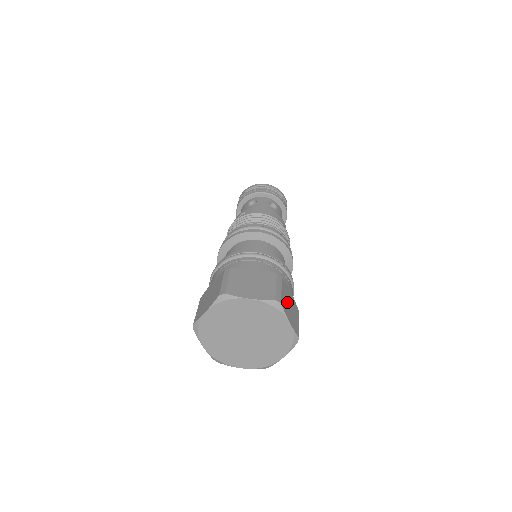
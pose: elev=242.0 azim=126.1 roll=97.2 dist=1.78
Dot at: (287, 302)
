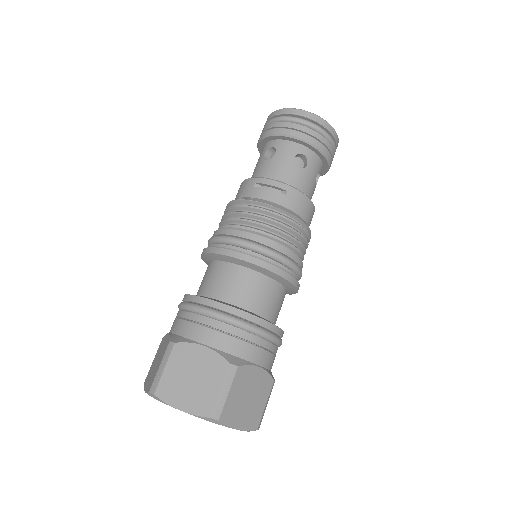
Dot at: occluded
